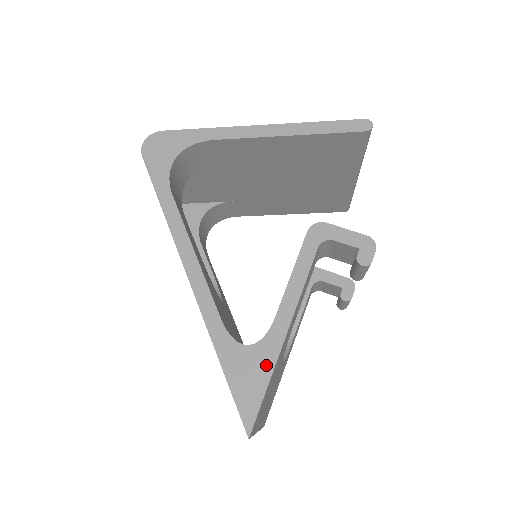
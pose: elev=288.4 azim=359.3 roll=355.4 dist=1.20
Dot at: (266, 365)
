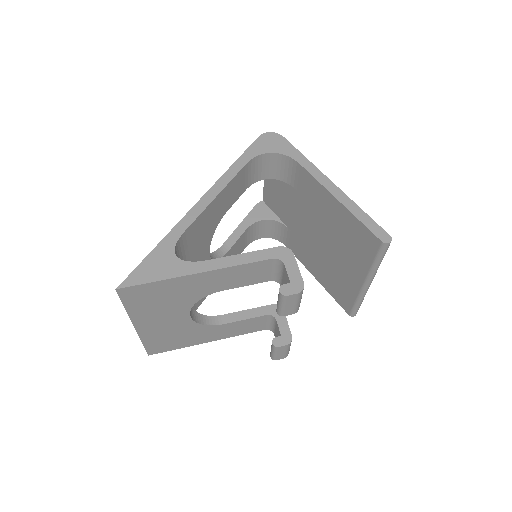
Dot at: (170, 273)
